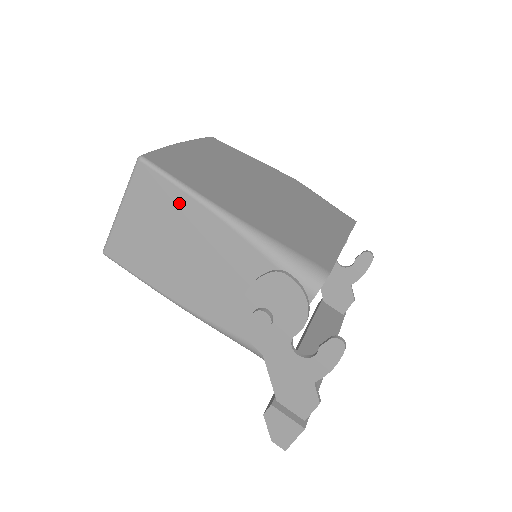
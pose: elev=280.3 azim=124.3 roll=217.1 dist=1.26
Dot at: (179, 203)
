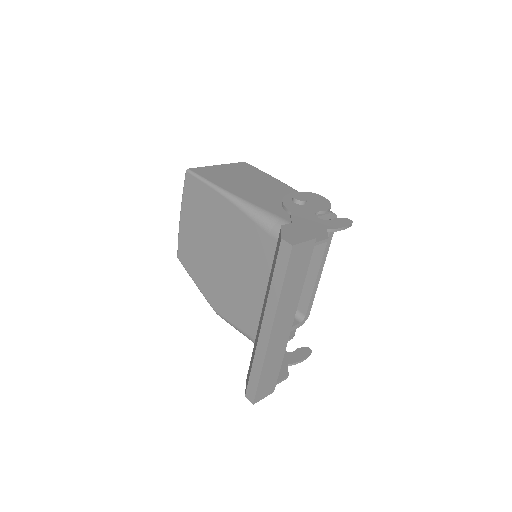
Dot at: (260, 174)
